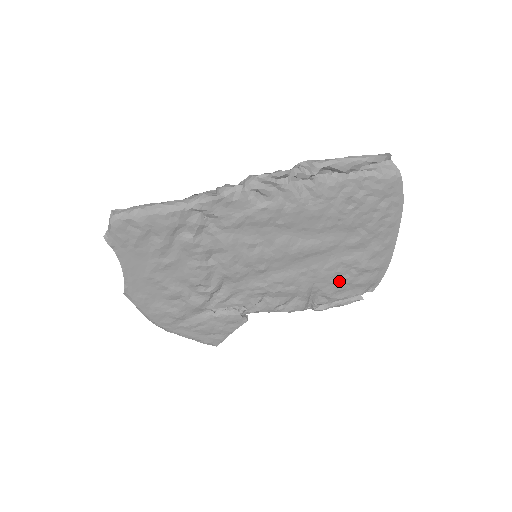
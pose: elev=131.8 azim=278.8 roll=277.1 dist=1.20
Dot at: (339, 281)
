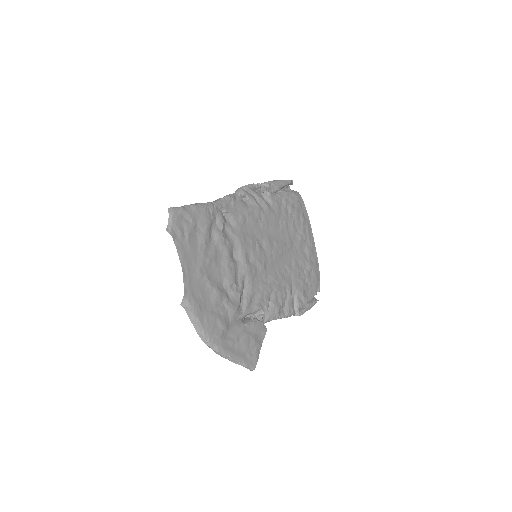
Dot at: (303, 279)
